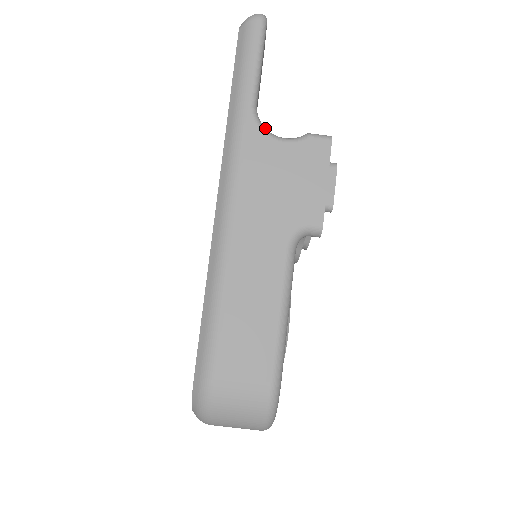
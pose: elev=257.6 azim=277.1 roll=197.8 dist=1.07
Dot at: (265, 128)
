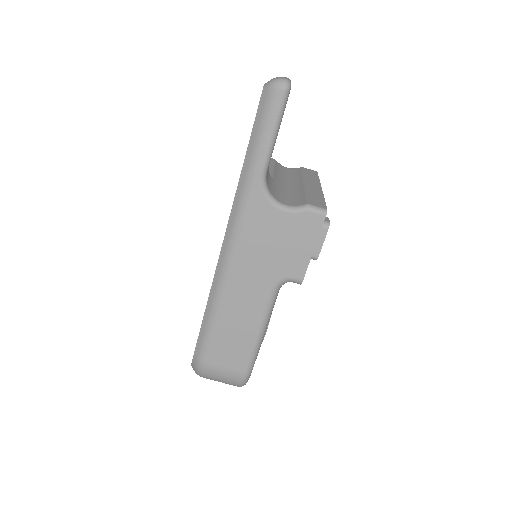
Dot at: (270, 195)
